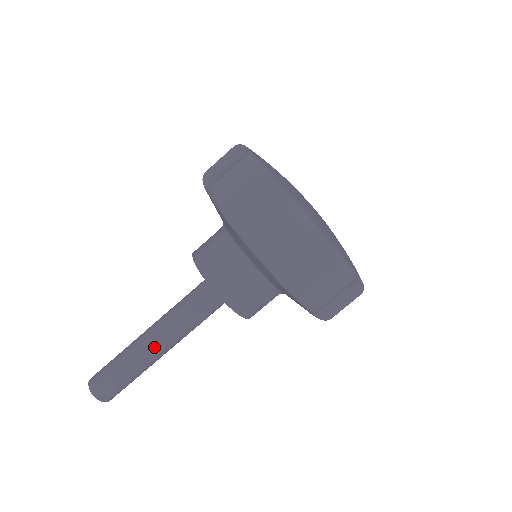
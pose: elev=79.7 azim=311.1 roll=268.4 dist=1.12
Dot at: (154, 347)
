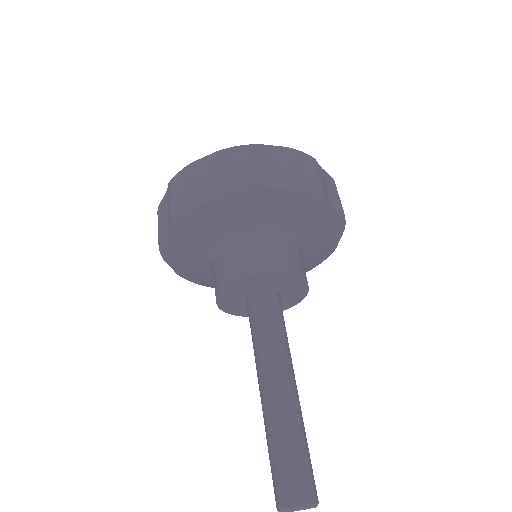
Dot at: (269, 391)
